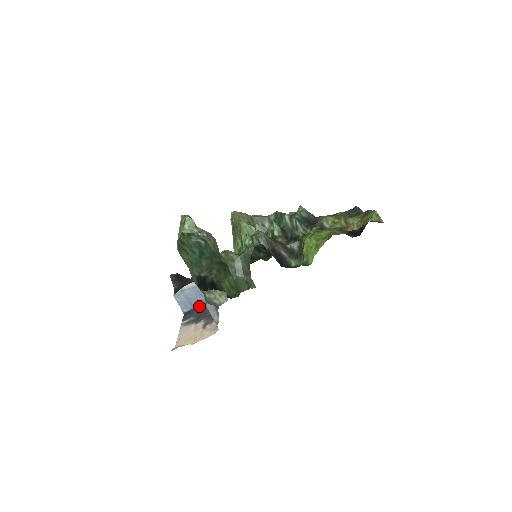
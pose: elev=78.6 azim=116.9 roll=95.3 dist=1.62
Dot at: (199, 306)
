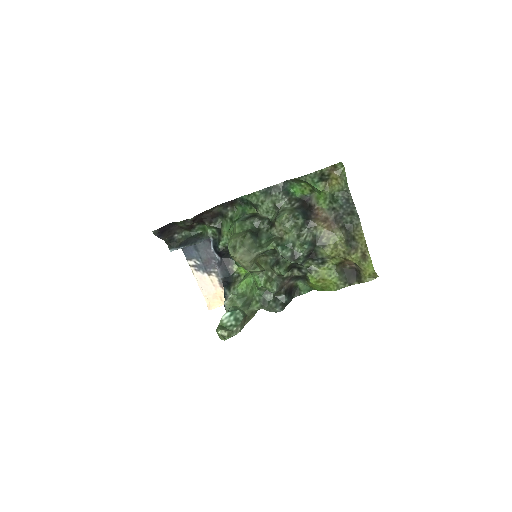
Dot at: occluded
